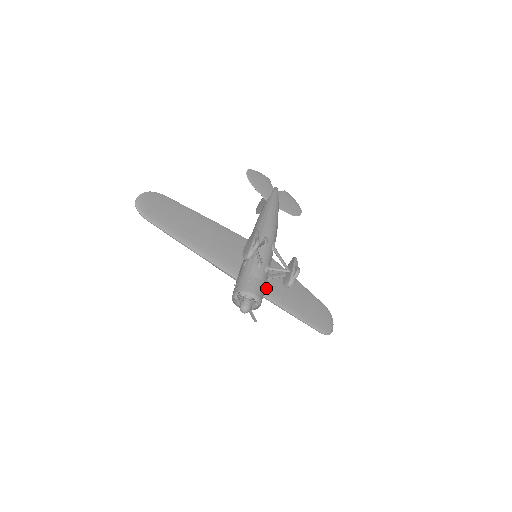
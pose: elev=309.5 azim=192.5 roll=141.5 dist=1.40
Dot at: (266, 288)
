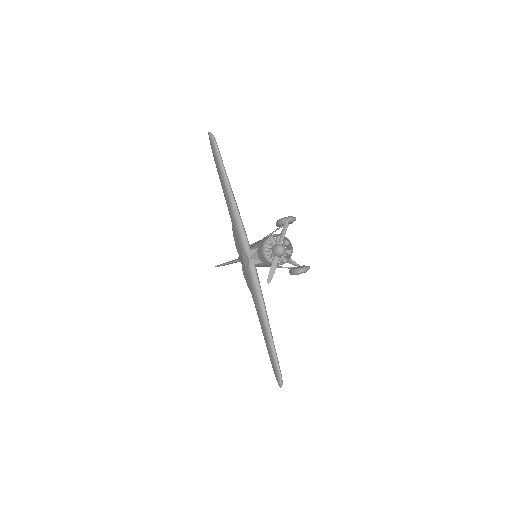
Dot at: occluded
